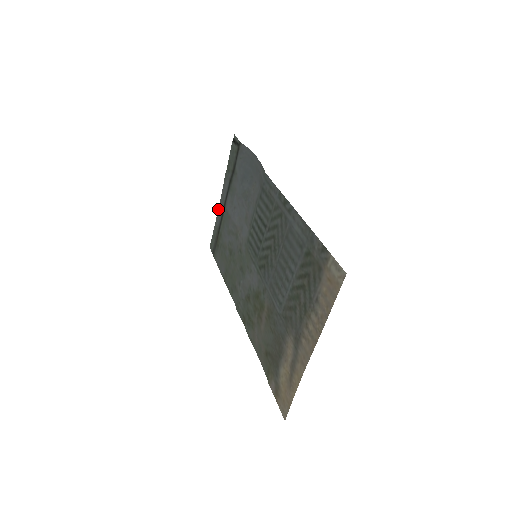
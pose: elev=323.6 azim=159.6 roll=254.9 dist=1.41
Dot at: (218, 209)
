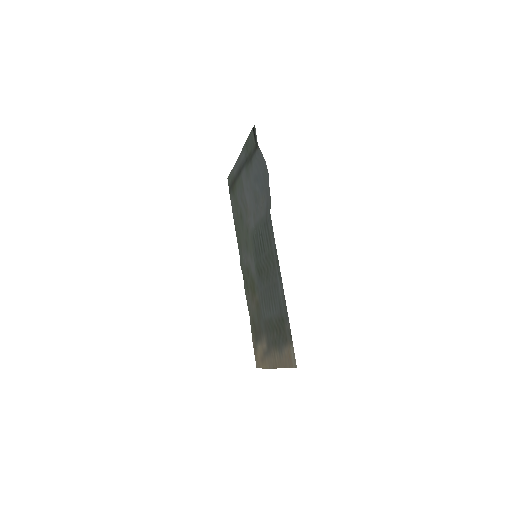
Dot at: (236, 162)
